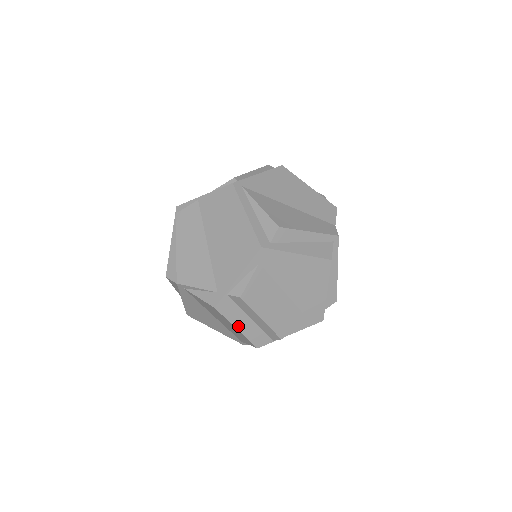
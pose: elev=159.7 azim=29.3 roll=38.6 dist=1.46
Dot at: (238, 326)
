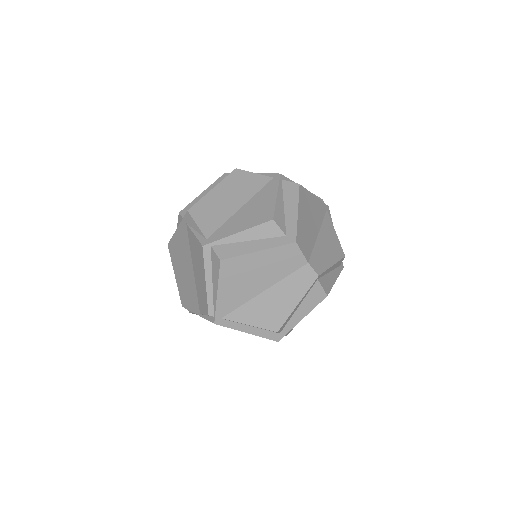
Dot at: occluded
